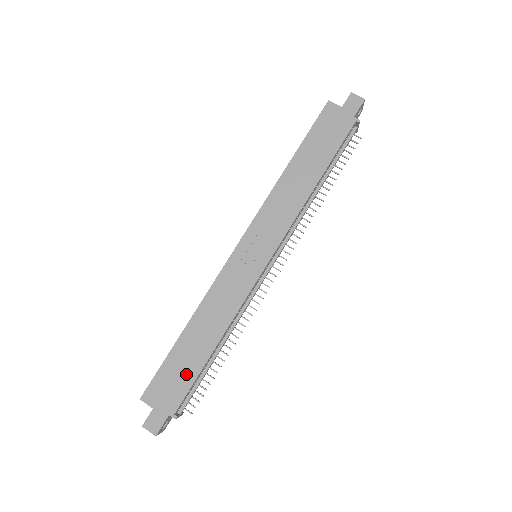
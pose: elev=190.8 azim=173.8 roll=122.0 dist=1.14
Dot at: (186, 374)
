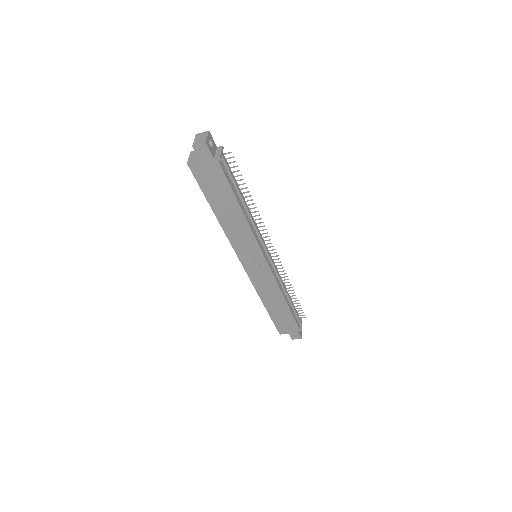
Dot at: (287, 318)
